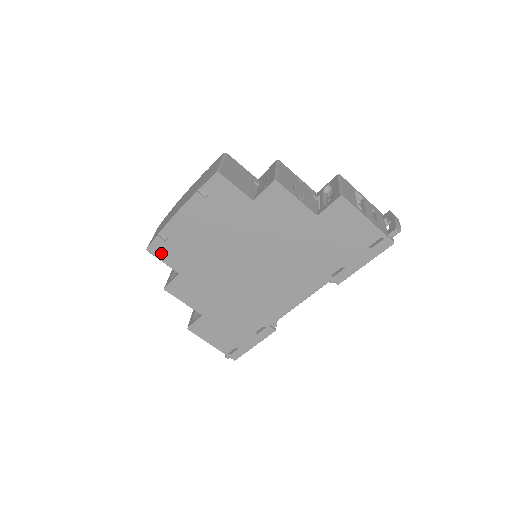
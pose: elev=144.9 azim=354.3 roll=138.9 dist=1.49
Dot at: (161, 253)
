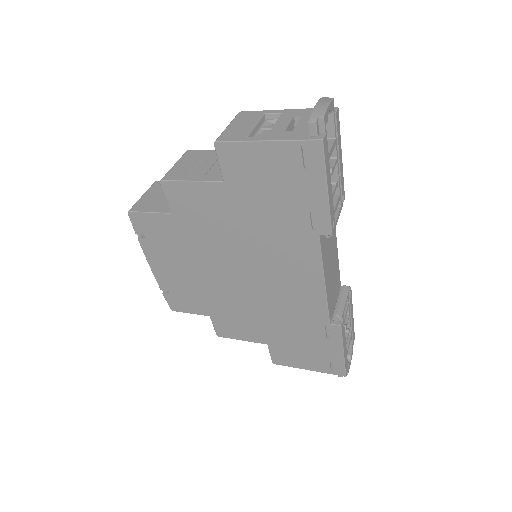
Dot at: (181, 307)
